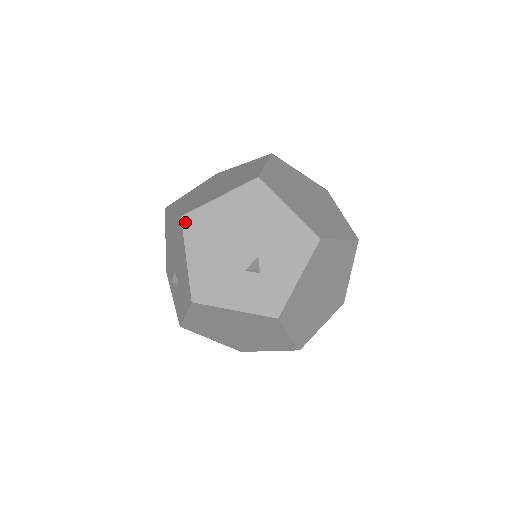
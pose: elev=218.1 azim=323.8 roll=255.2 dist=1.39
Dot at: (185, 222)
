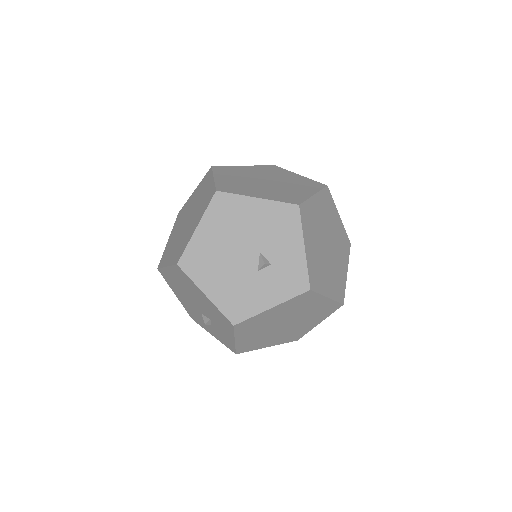
Dot at: (183, 267)
